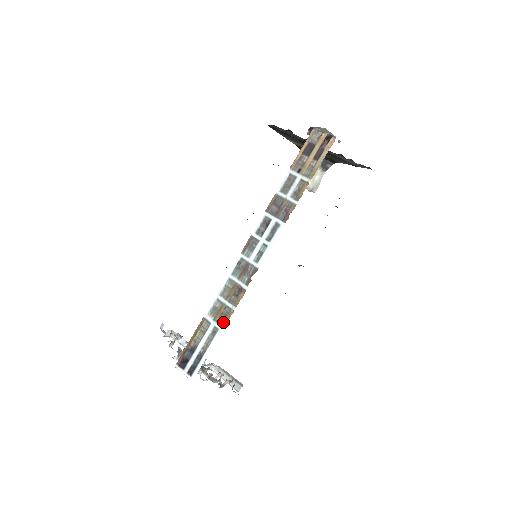
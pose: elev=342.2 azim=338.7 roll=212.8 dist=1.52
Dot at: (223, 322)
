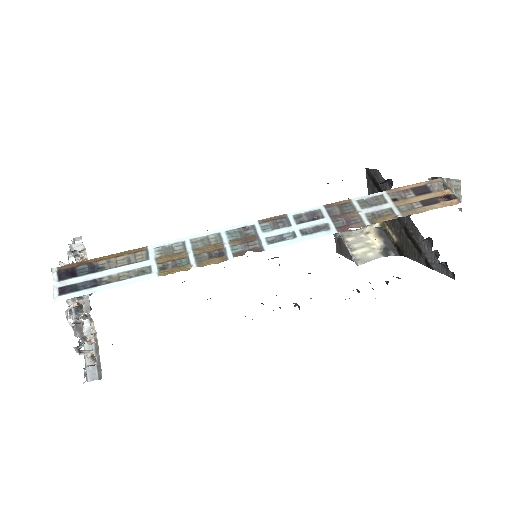
Dot at: (165, 270)
